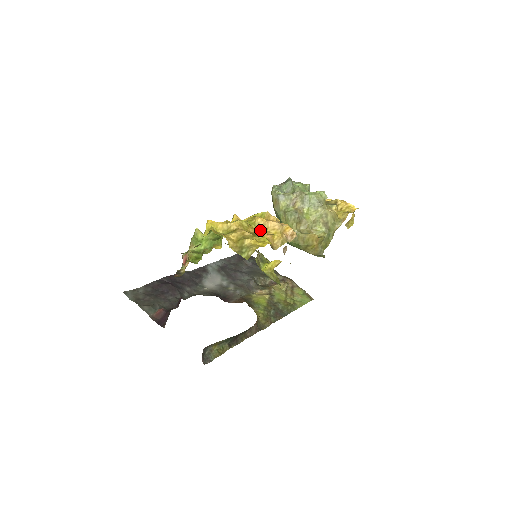
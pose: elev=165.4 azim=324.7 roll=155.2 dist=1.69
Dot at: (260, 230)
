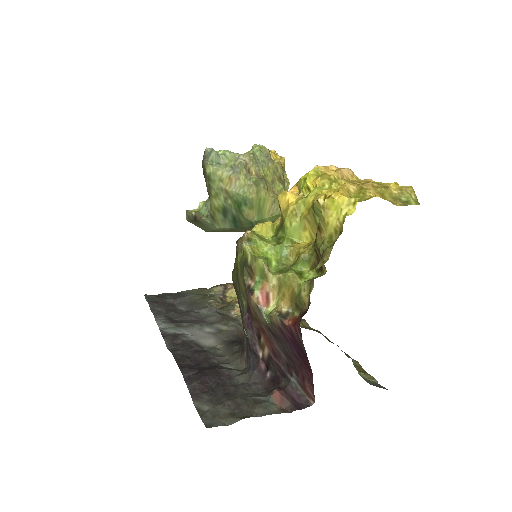
Dot at: occluded
